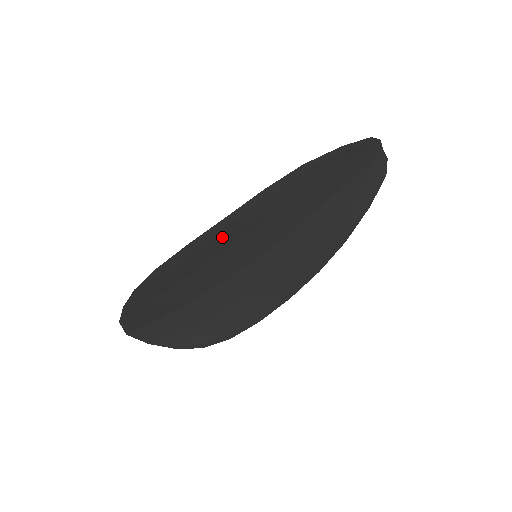
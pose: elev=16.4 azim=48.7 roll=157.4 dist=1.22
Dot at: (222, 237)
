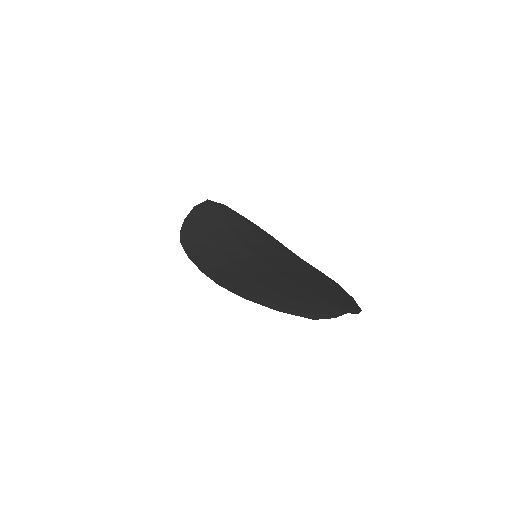
Dot at: (211, 263)
